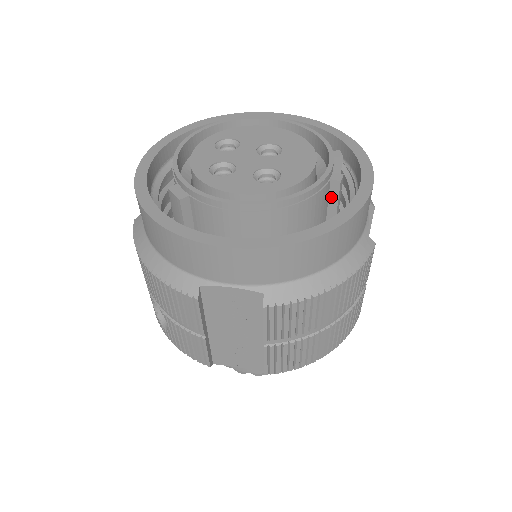
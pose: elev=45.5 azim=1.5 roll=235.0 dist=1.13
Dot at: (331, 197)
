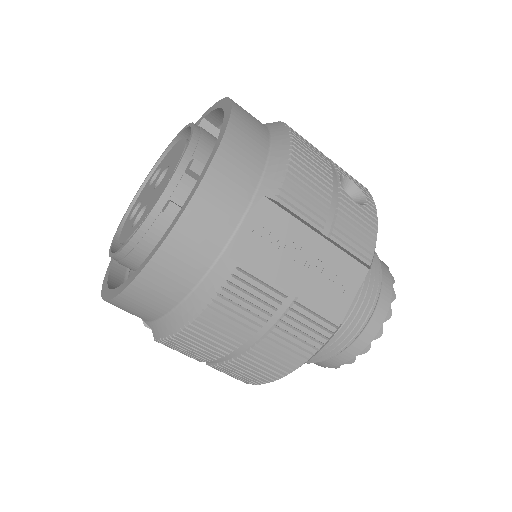
Dot at: occluded
